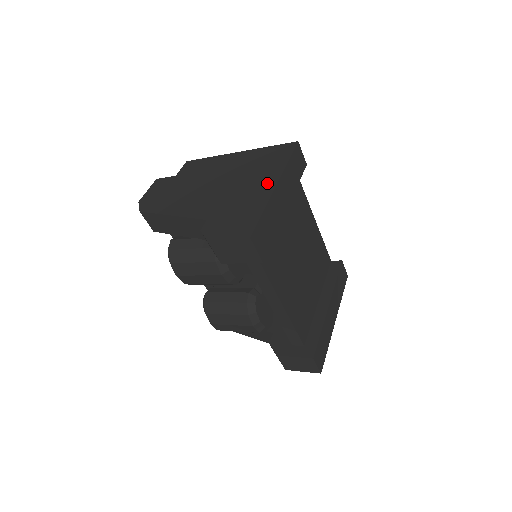
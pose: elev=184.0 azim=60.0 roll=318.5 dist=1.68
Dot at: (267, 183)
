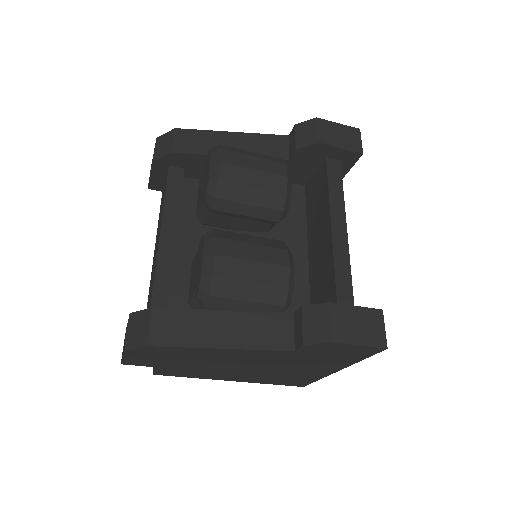
Dot at: occluded
